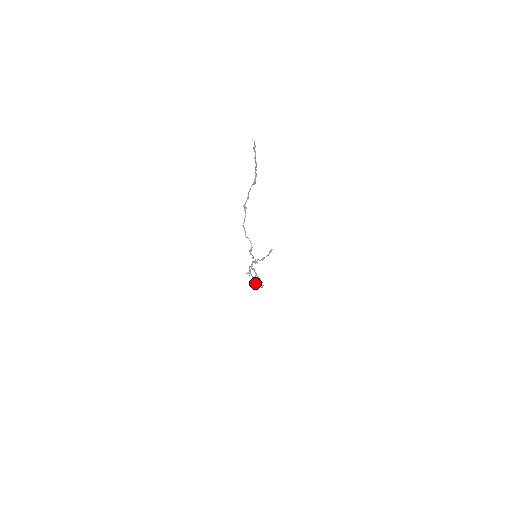
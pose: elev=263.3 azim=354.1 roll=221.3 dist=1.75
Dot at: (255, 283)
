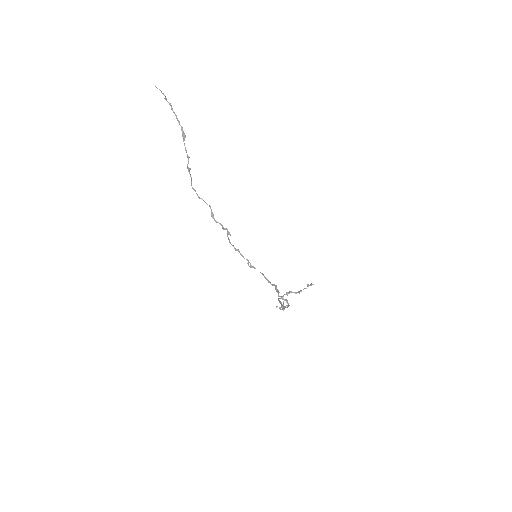
Dot at: (283, 307)
